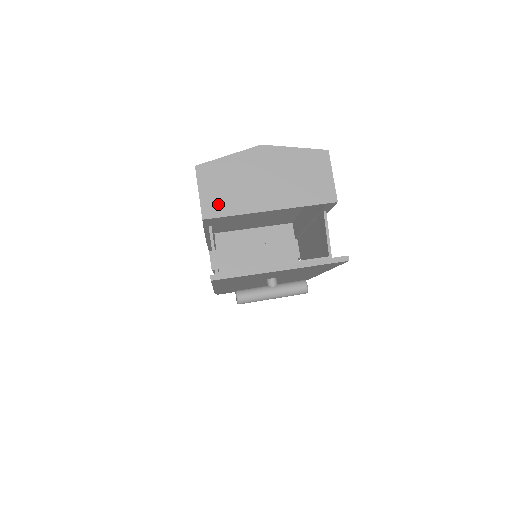
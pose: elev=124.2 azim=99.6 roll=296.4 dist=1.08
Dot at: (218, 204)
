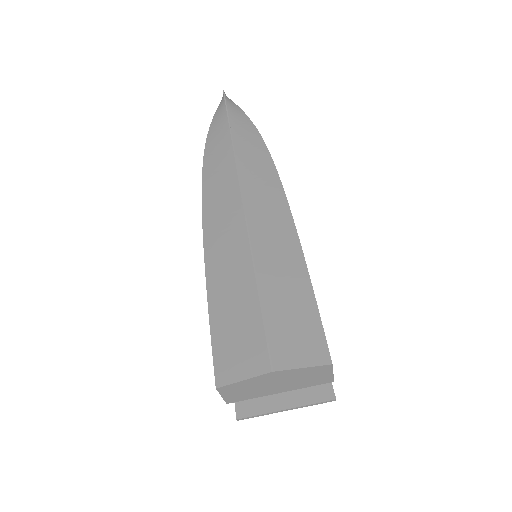
Dot at: (238, 398)
